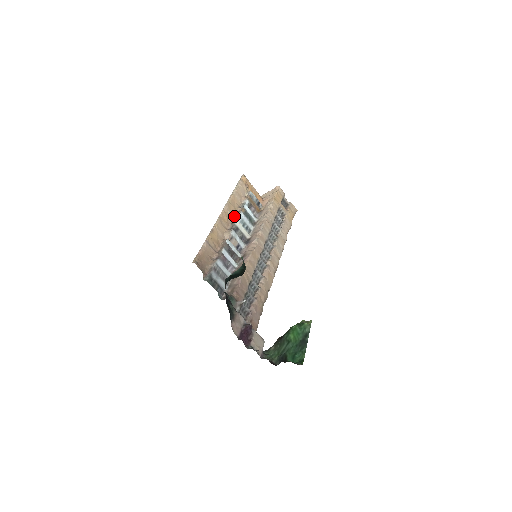
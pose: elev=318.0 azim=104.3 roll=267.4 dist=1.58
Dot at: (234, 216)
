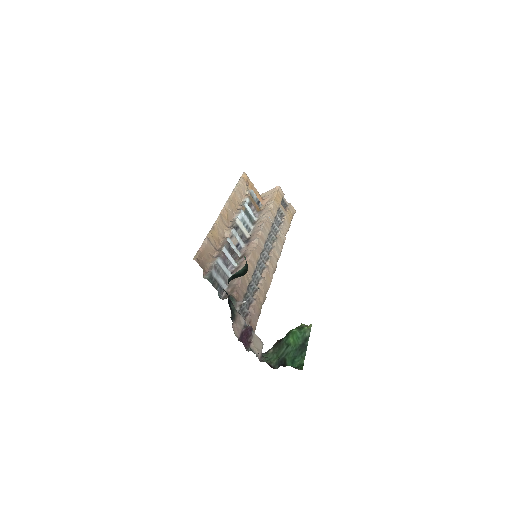
Dot at: (235, 214)
